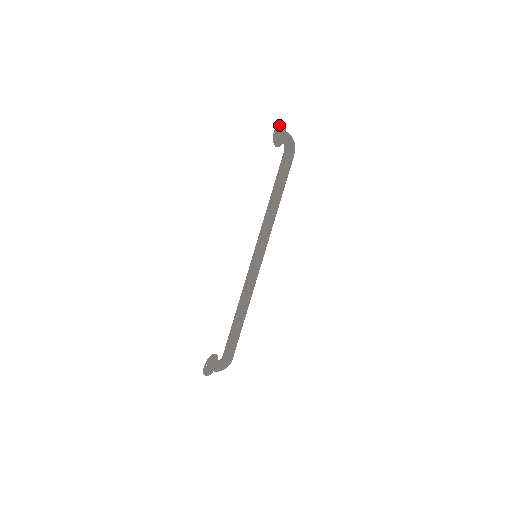
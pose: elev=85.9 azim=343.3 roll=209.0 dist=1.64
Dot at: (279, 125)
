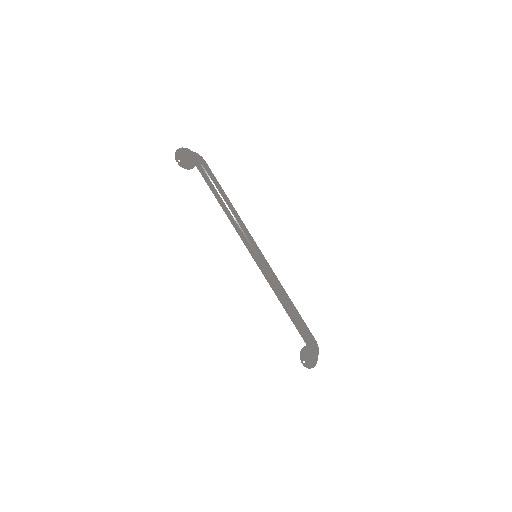
Dot at: (177, 154)
